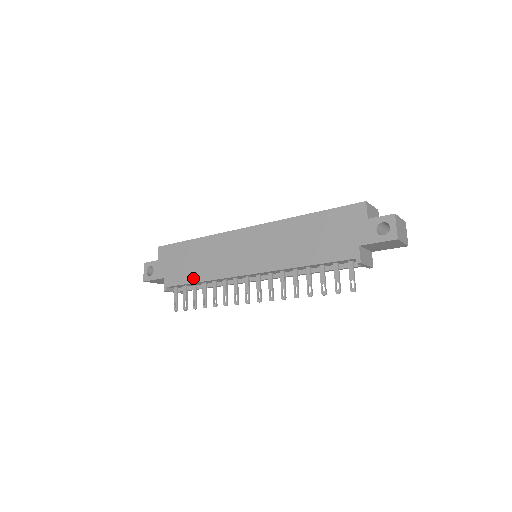
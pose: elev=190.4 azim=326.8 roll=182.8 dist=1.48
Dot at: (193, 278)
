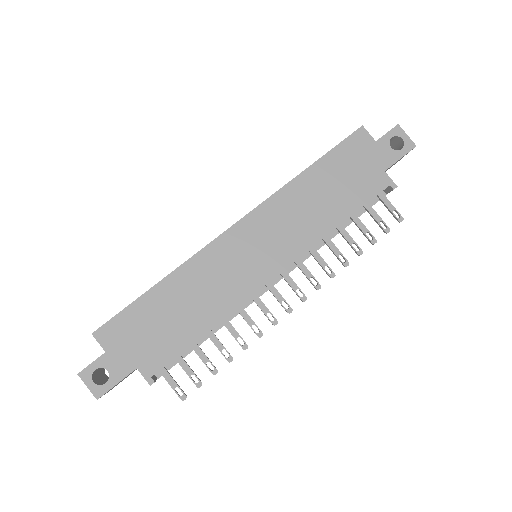
Dot at: (192, 334)
